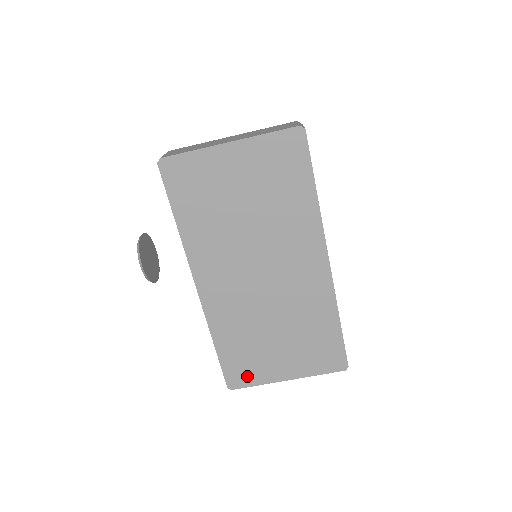
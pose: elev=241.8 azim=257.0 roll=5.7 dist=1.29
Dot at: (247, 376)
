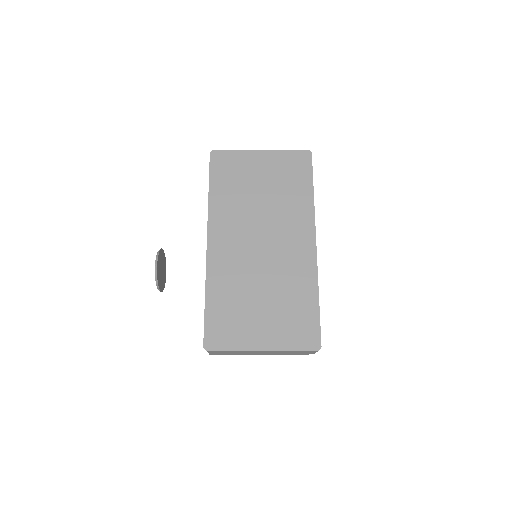
Dot at: (225, 338)
